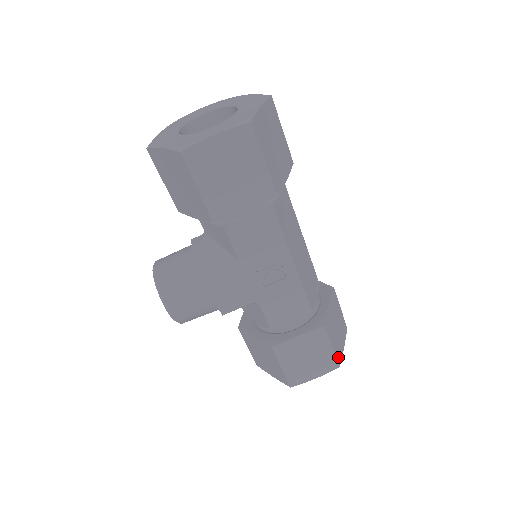
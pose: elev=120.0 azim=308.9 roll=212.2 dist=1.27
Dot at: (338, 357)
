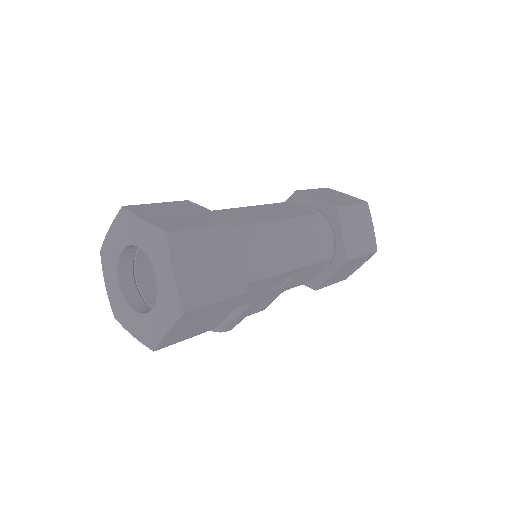
Dot at: (372, 247)
